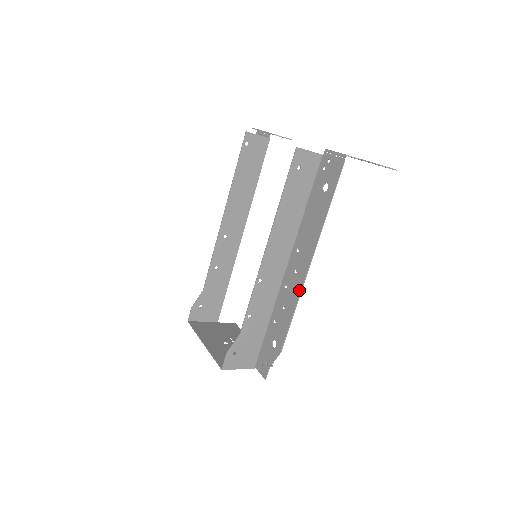
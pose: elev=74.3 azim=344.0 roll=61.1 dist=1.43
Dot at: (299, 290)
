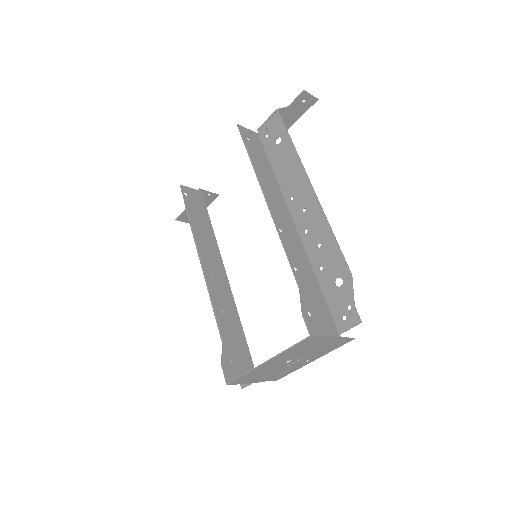
Dot at: (320, 212)
